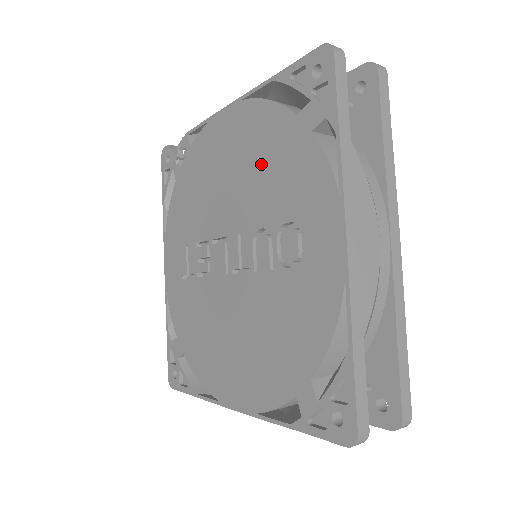
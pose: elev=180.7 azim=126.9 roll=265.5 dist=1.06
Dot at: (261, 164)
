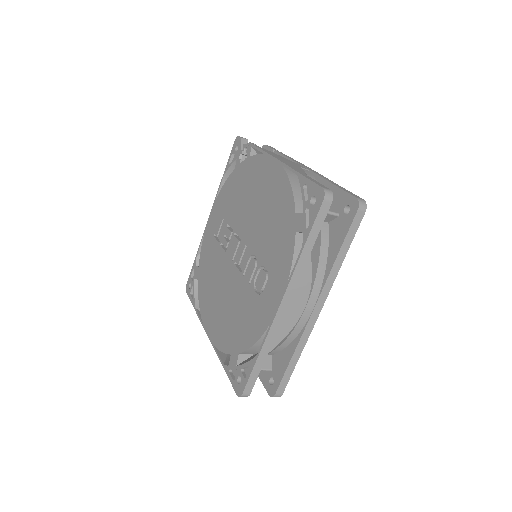
Dot at: (271, 219)
